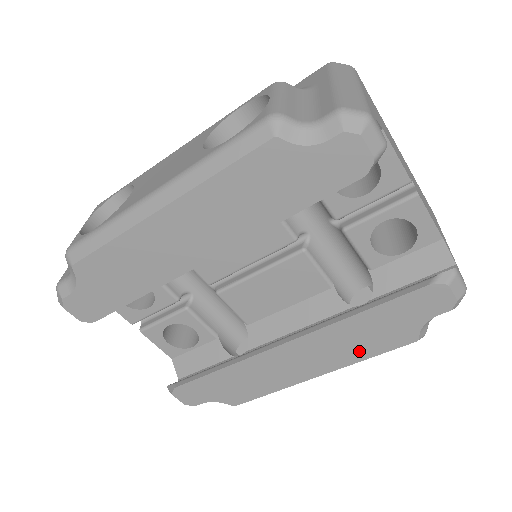
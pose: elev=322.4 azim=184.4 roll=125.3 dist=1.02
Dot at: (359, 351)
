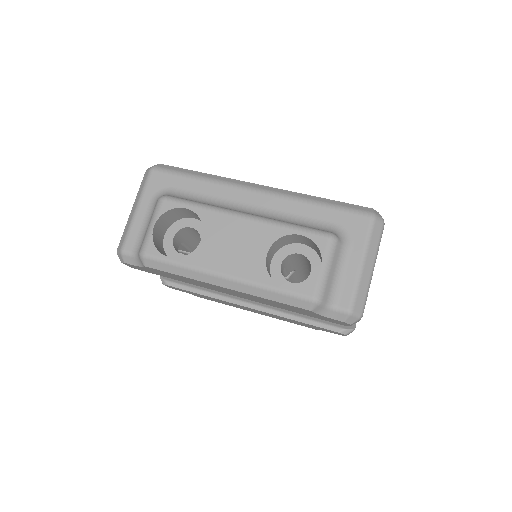
Dot at: (285, 320)
